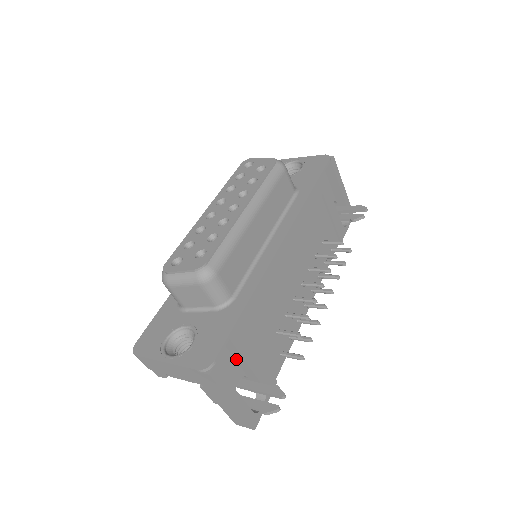
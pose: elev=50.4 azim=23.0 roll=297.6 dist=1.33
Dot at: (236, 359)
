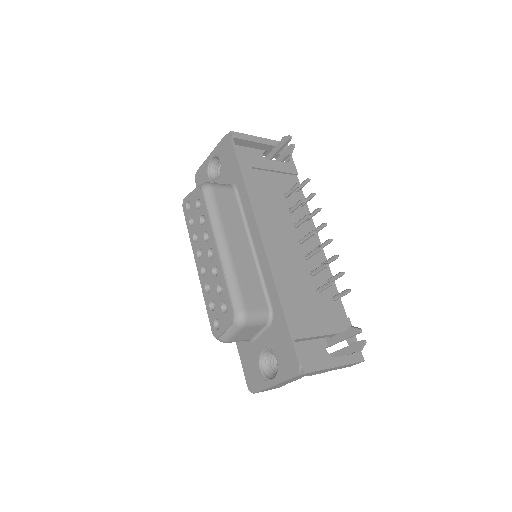
Dot at: (310, 339)
